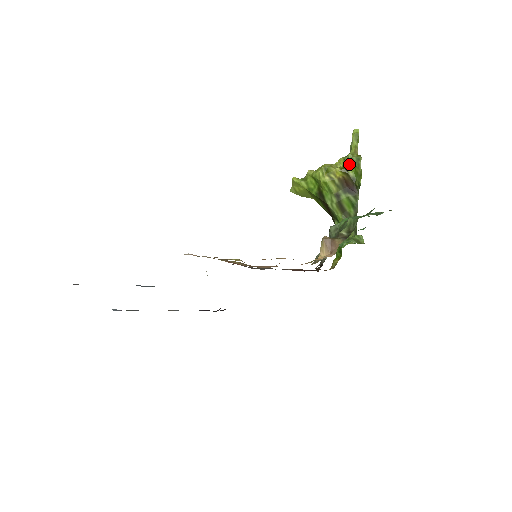
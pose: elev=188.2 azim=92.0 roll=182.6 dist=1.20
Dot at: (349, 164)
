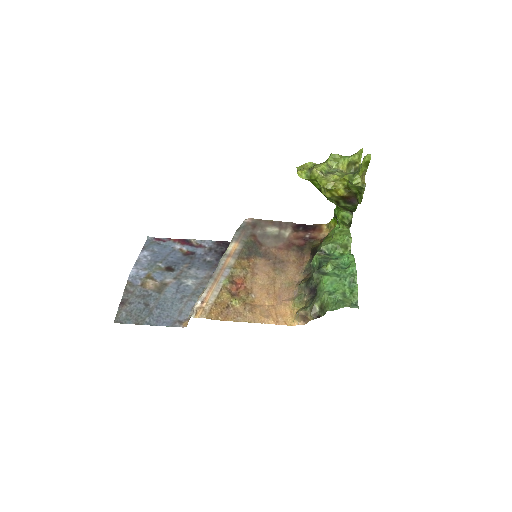
Dot at: (352, 187)
